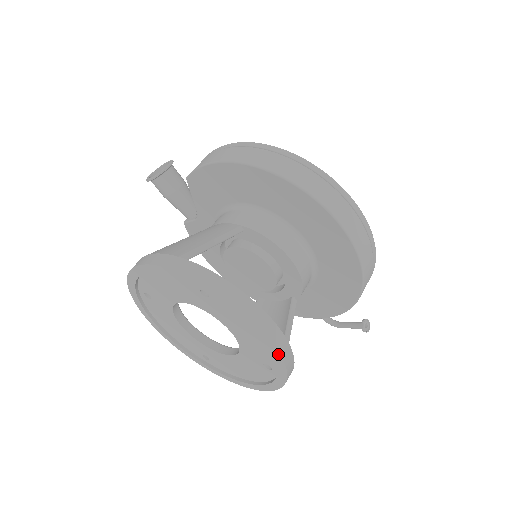
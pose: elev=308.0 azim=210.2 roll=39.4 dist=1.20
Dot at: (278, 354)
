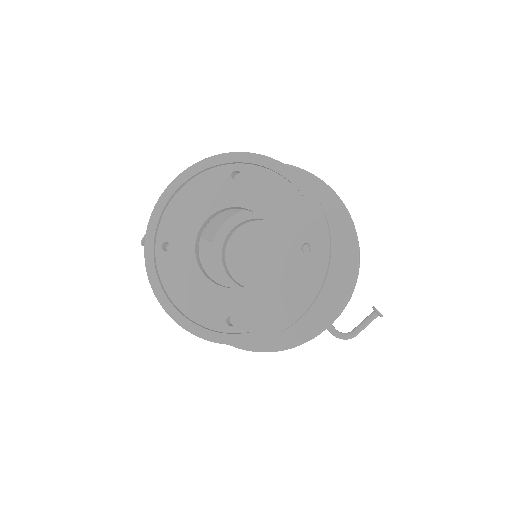
Dot at: (314, 198)
